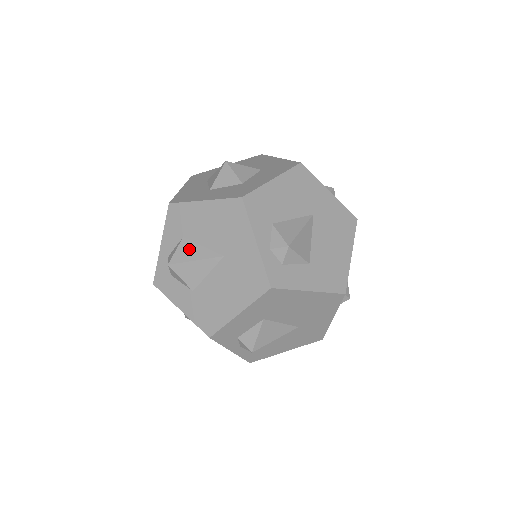
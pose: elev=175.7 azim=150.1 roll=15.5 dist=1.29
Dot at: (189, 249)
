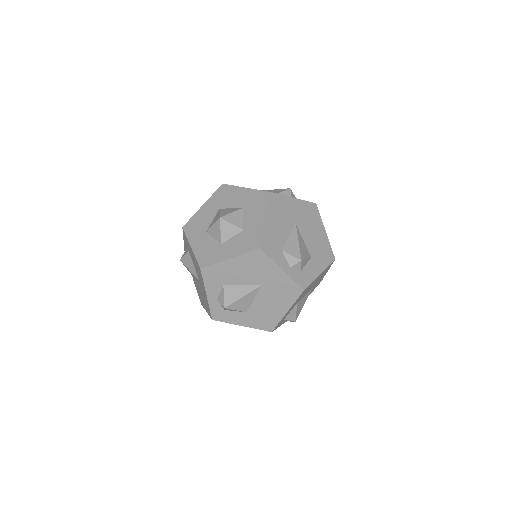
Dot at: (233, 291)
